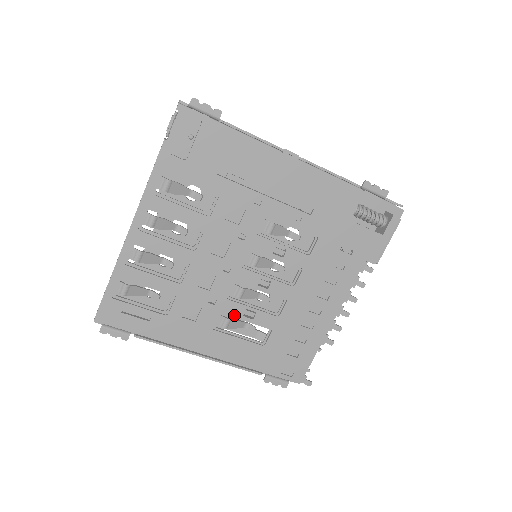
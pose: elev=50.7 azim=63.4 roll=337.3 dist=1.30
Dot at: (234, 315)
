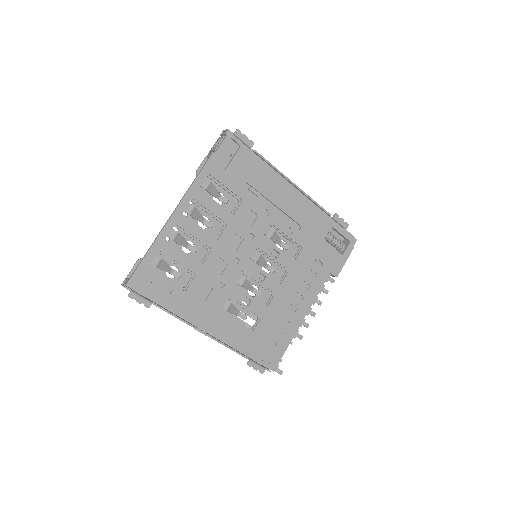
Dot at: (235, 300)
